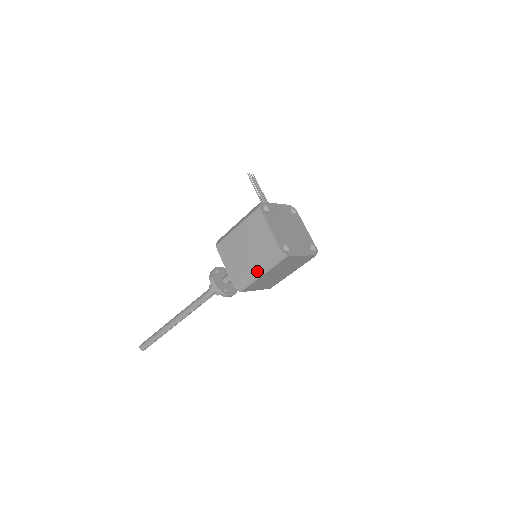
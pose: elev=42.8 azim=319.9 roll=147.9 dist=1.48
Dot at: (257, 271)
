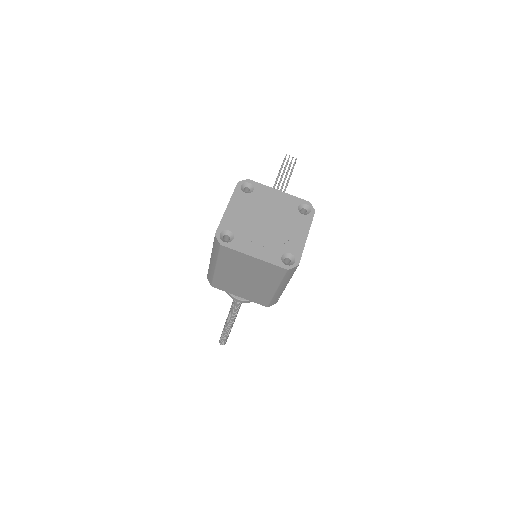
Dot at: (211, 260)
